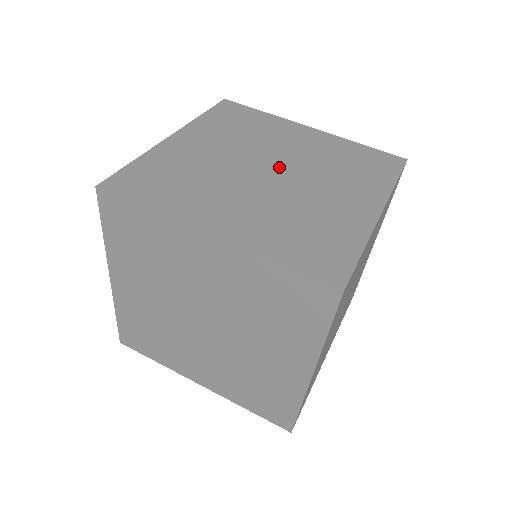
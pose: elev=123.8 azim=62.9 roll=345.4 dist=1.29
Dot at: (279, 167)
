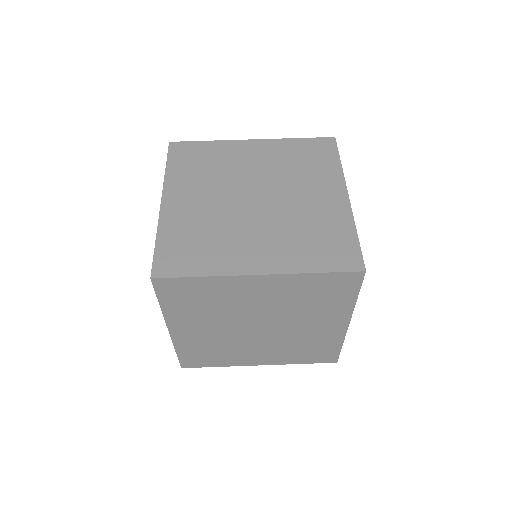
Dot at: (259, 191)
